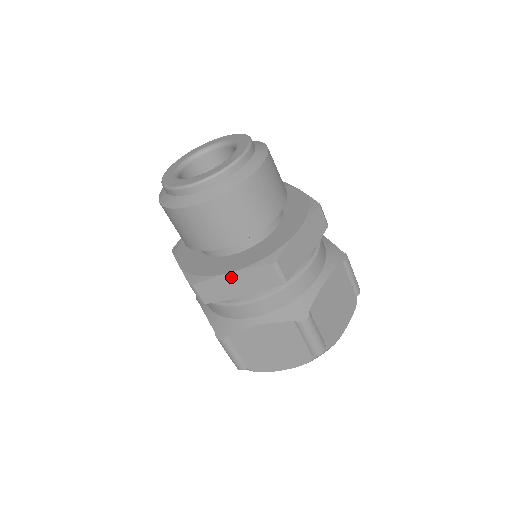
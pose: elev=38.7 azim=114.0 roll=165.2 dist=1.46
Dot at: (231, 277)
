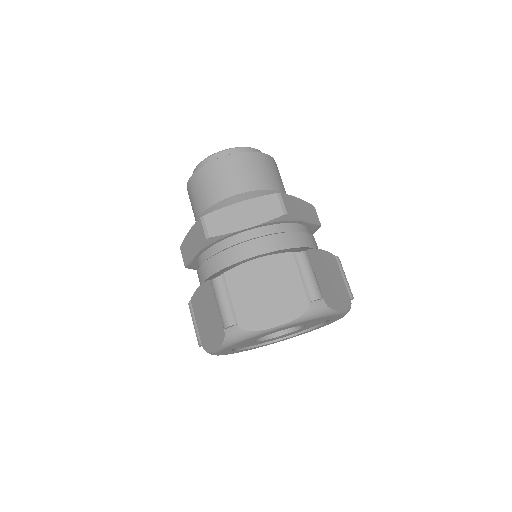
Dot at: (240, 207)
